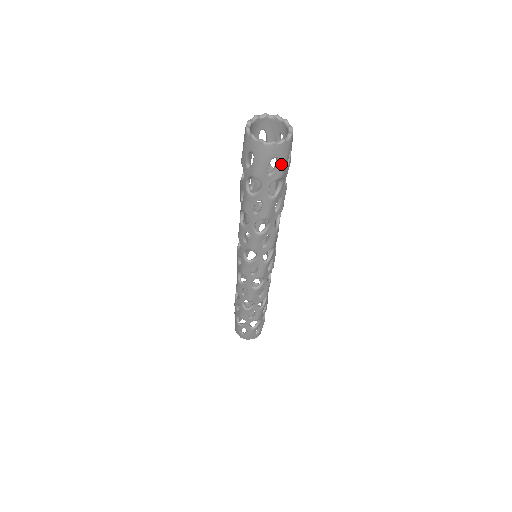
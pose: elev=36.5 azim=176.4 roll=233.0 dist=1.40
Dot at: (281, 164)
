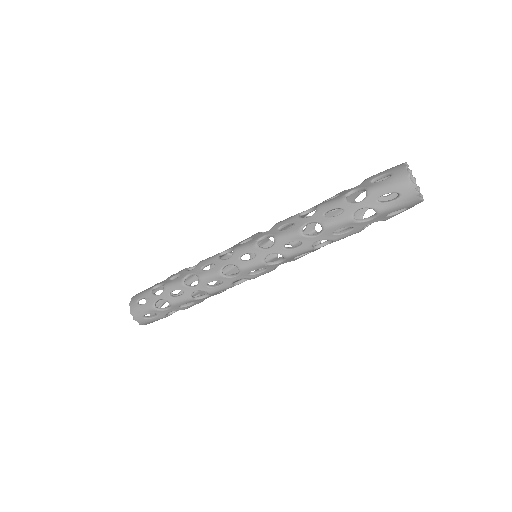
Dot at: (394, 204)
